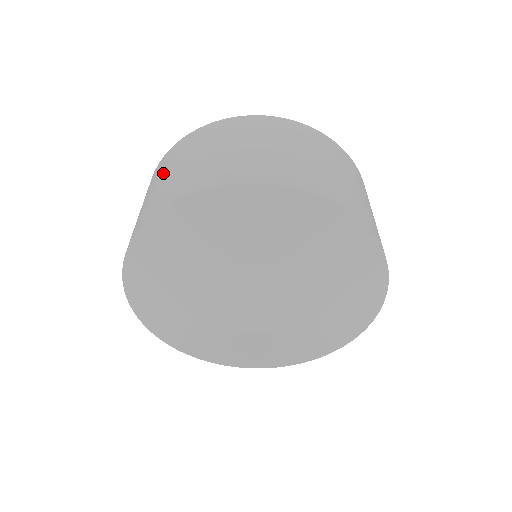
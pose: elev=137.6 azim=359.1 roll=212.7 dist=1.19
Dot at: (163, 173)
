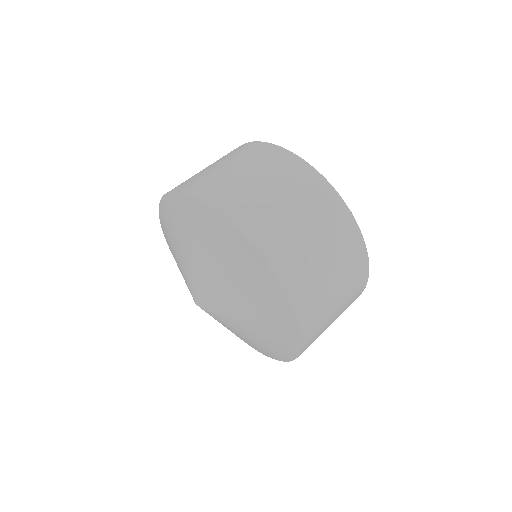
Dot at: occluded
